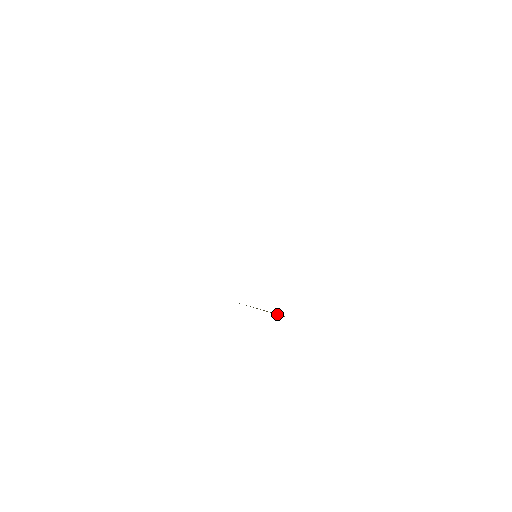
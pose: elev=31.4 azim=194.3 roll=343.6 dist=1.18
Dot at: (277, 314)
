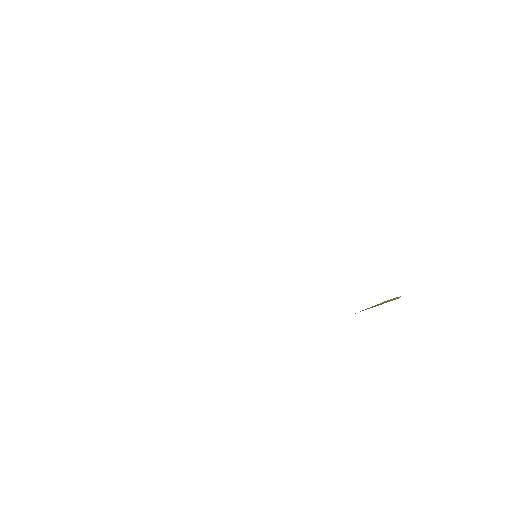
Dot at: (391, 300)
